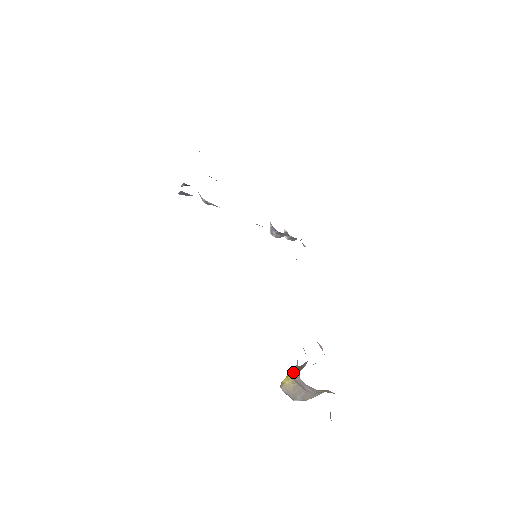
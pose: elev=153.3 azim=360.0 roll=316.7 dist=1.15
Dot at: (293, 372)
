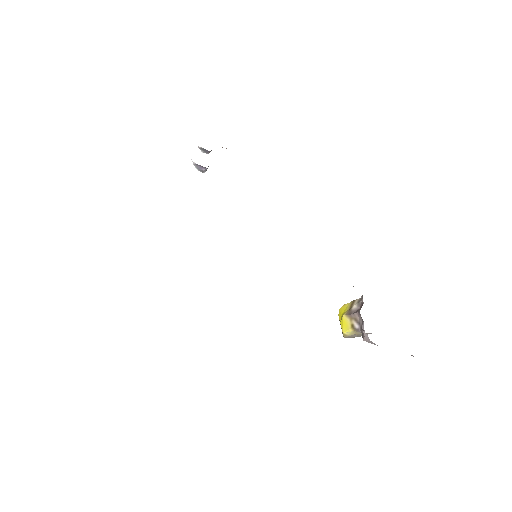
Dot at: (349, 324)
